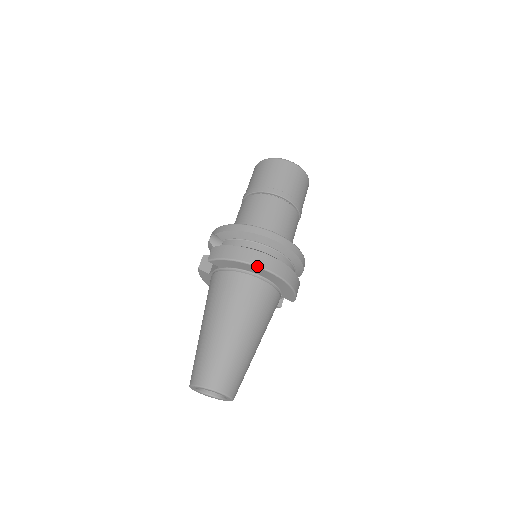
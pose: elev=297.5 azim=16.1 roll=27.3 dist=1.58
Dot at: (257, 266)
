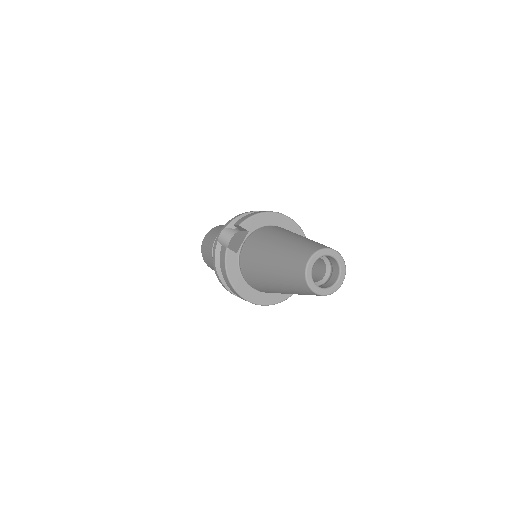
Dot at: (281, 214)
